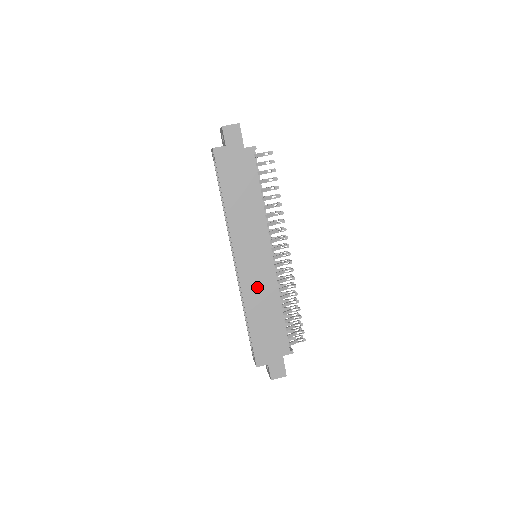
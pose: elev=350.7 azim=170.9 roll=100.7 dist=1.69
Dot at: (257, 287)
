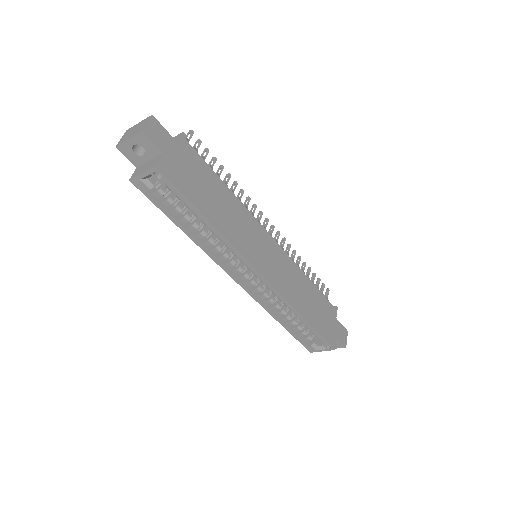
Dot at: (288, 281)
